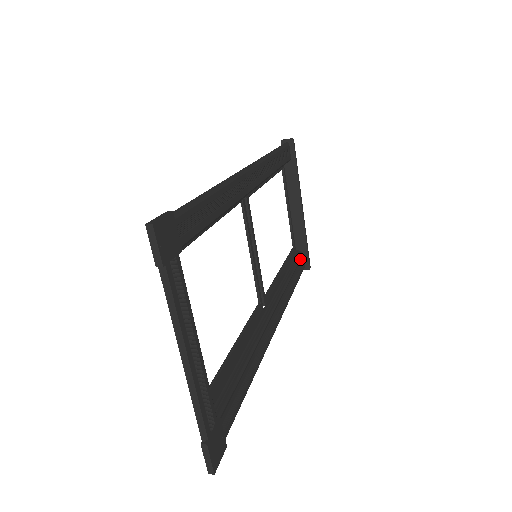
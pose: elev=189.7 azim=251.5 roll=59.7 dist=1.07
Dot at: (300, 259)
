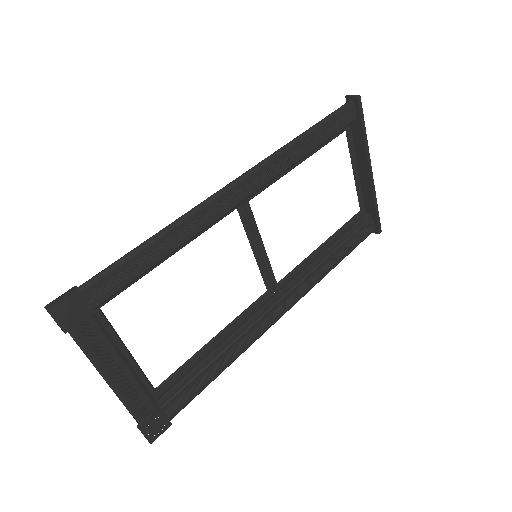
Dot at: (363, 226)
